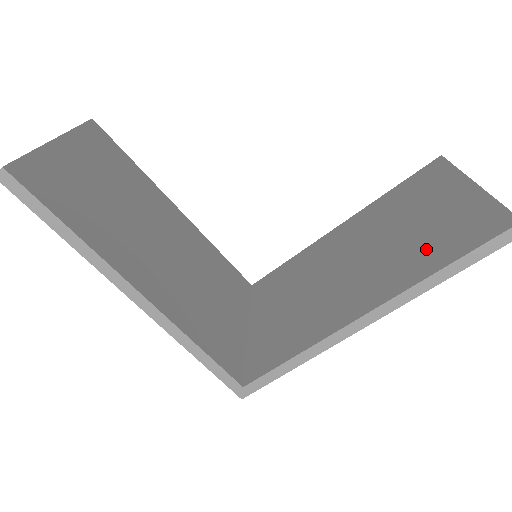
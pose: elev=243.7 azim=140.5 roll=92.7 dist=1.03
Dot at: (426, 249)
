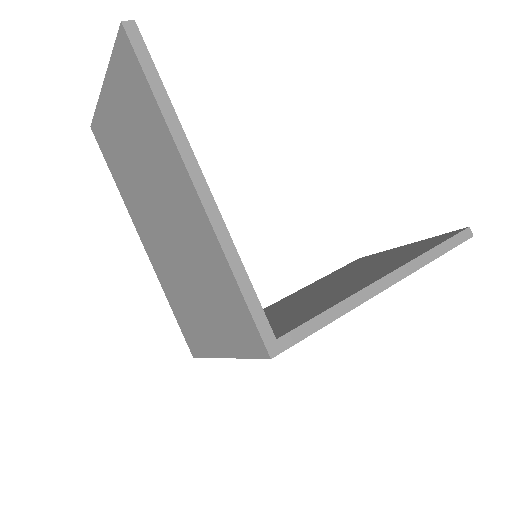
Dot at: (406, 255)
